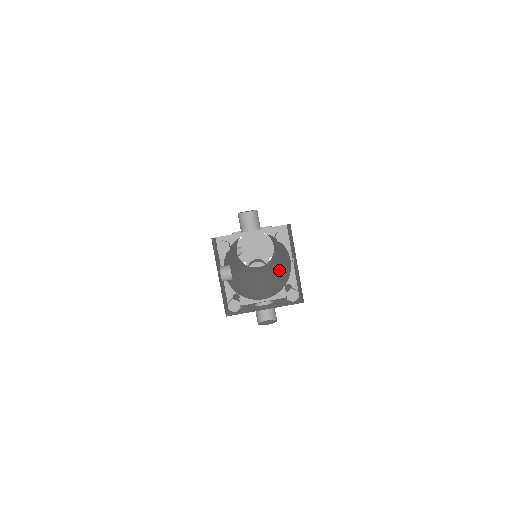
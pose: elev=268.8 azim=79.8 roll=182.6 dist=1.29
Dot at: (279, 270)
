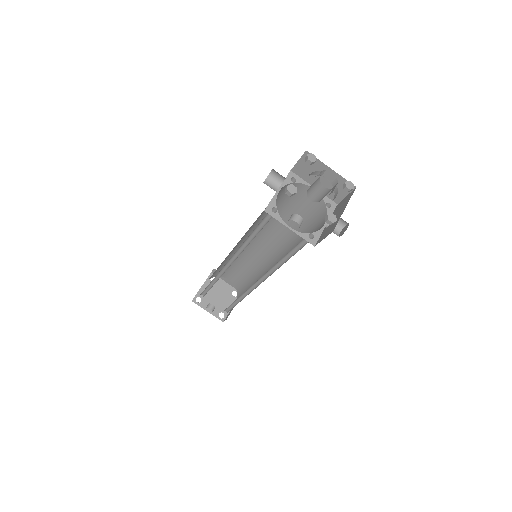
Dot at: occluded
